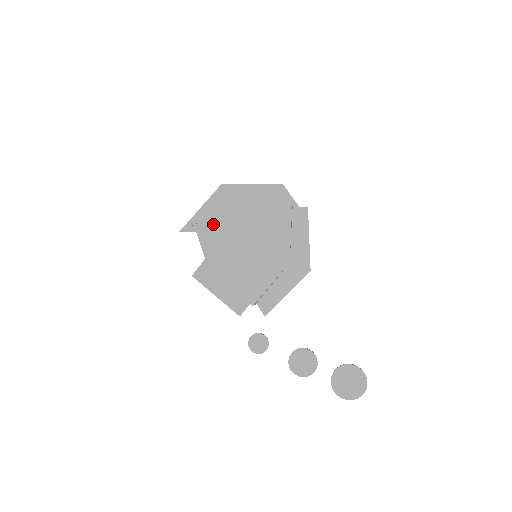
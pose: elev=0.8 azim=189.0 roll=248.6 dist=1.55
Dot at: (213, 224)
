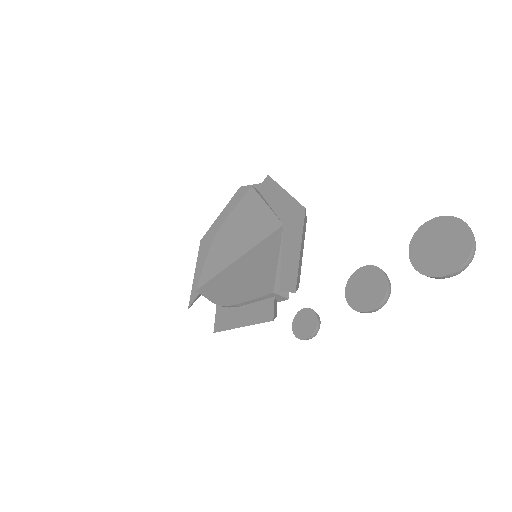
Dot at: (208, 272)
